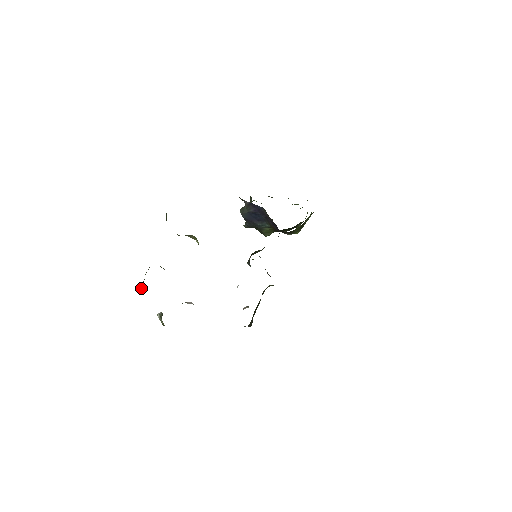
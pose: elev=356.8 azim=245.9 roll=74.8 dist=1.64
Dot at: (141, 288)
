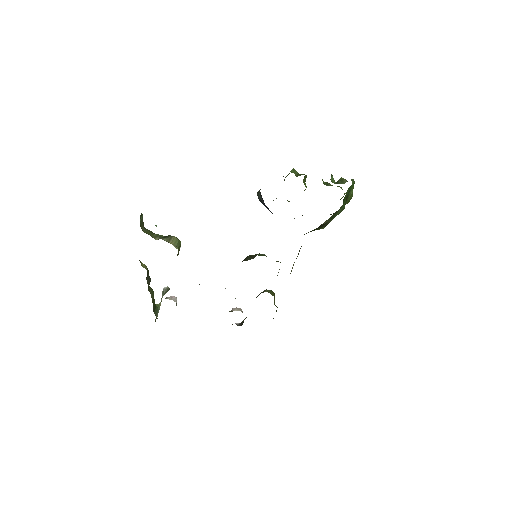
Dot at: occluded
